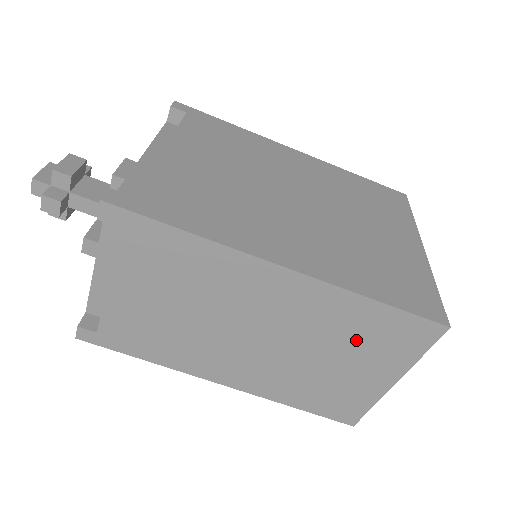
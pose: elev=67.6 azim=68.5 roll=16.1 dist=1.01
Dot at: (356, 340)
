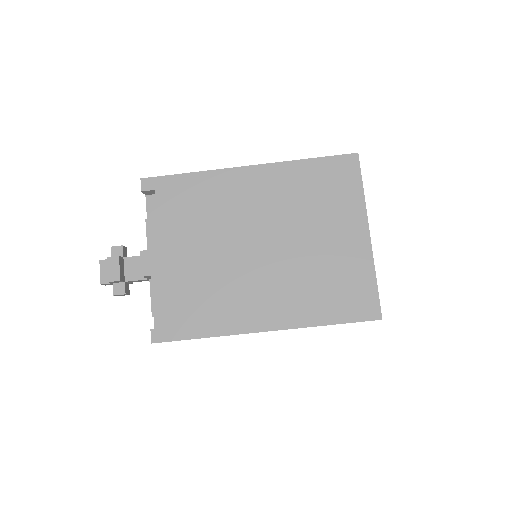
Dot at: occluded
